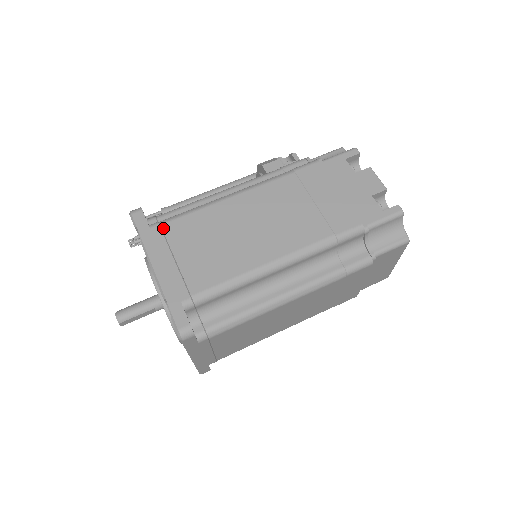
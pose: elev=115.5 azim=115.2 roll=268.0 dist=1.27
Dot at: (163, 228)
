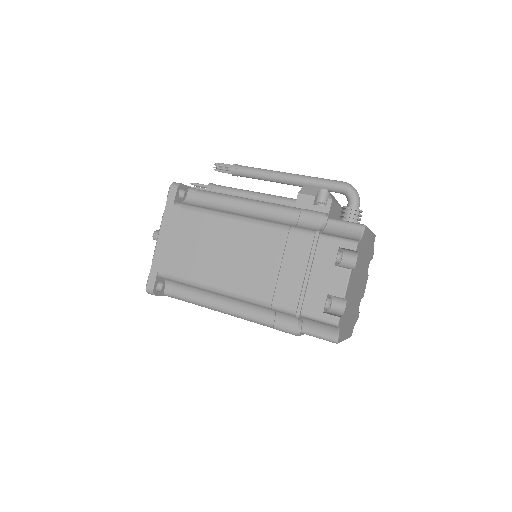
Dot at: (180, 212)
